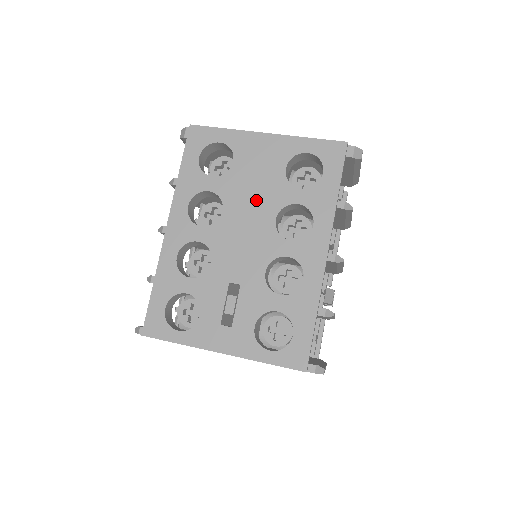
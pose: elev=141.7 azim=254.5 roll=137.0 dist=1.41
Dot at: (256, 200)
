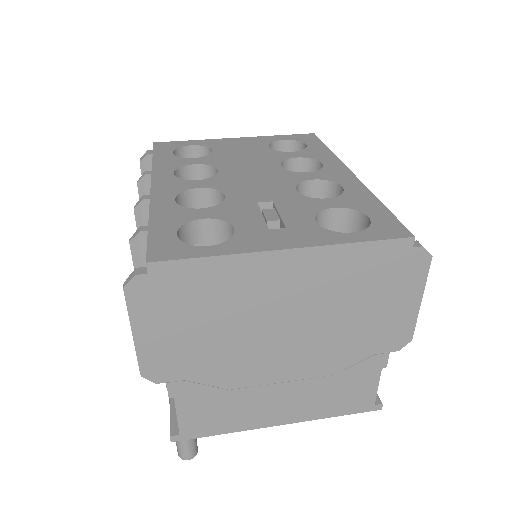
Dot at: (251, 161)
